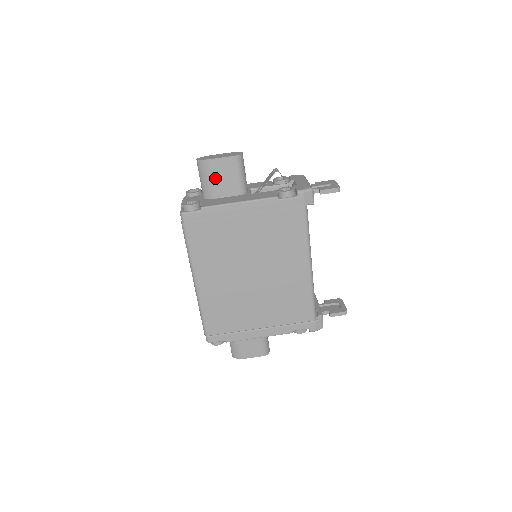
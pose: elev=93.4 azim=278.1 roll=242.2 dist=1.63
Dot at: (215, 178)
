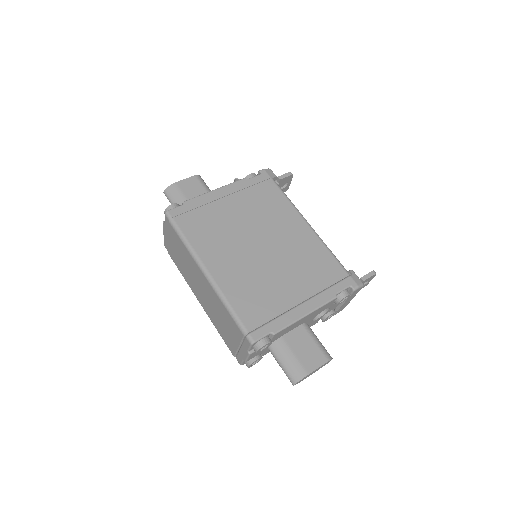
Dot at: (186, 195)
